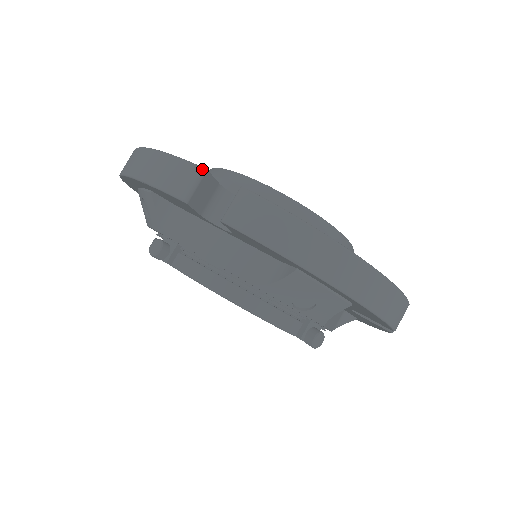
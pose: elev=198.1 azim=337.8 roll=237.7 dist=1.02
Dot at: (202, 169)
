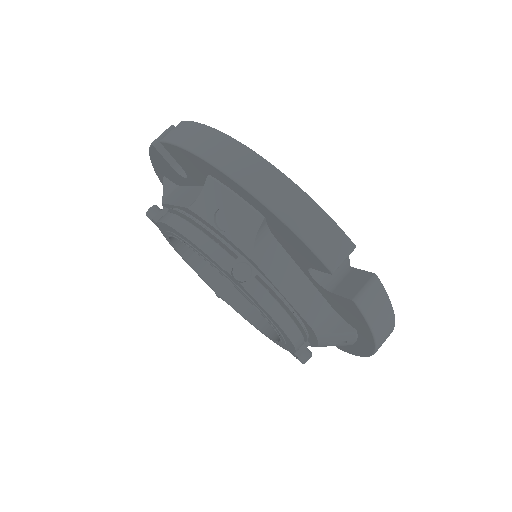
Dot at: (171, 125)
